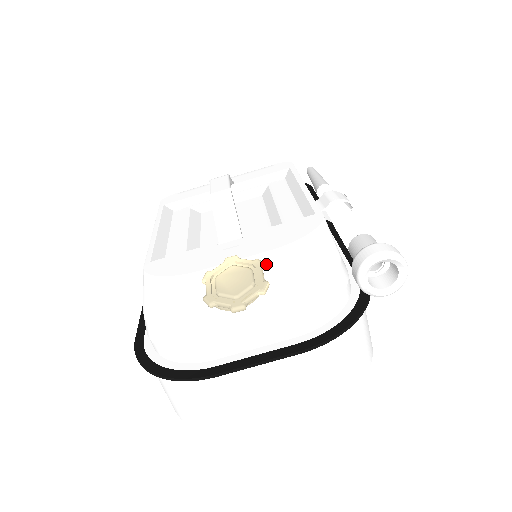
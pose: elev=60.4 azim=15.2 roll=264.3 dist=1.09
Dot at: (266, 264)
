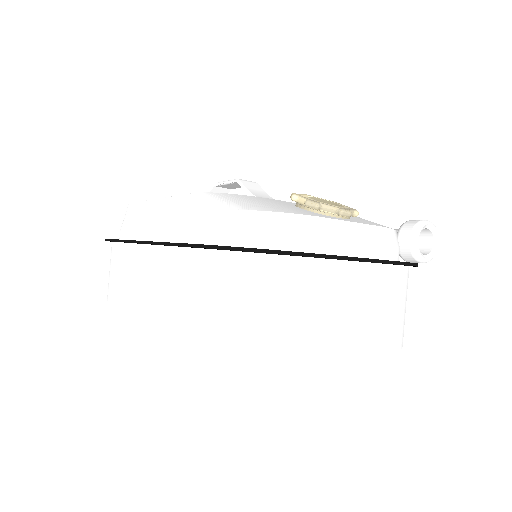
Dot at: occluded
